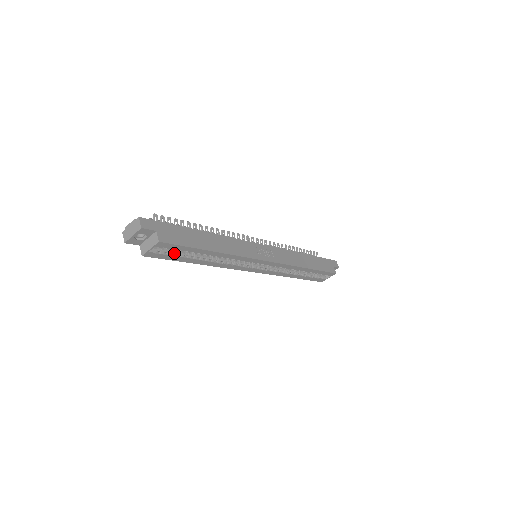
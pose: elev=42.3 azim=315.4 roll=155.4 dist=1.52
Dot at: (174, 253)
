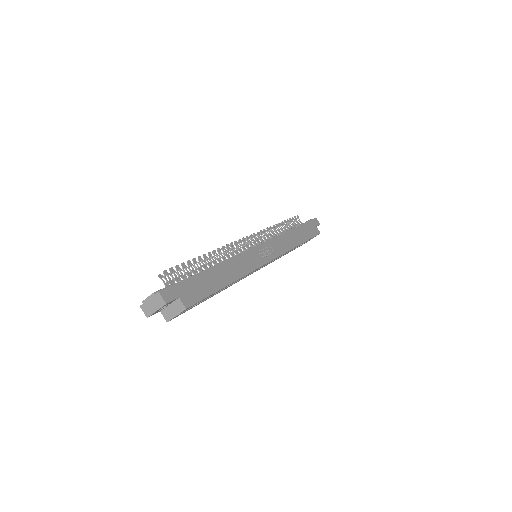
Dot at: occluded
